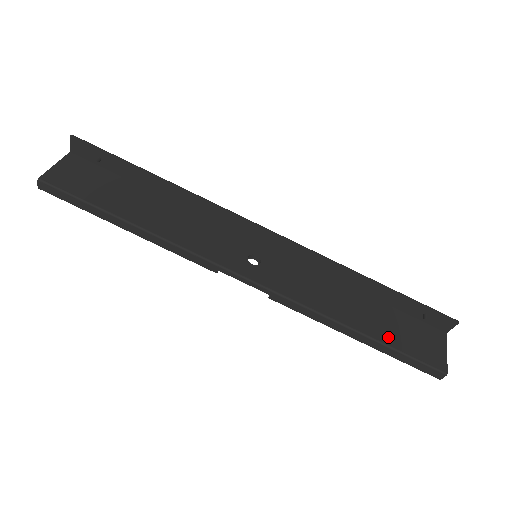
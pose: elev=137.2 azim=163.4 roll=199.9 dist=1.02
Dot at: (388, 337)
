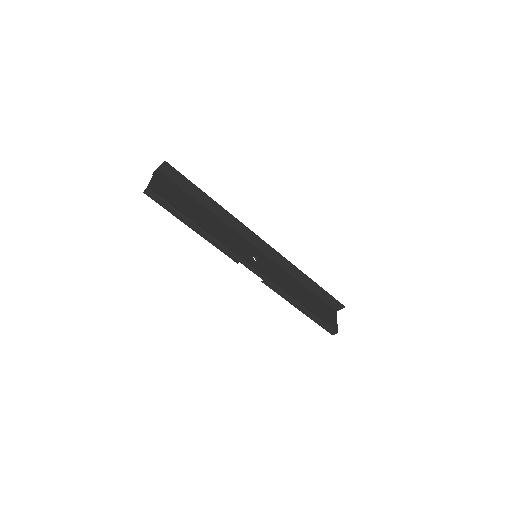
Dot at: (315, 311)
